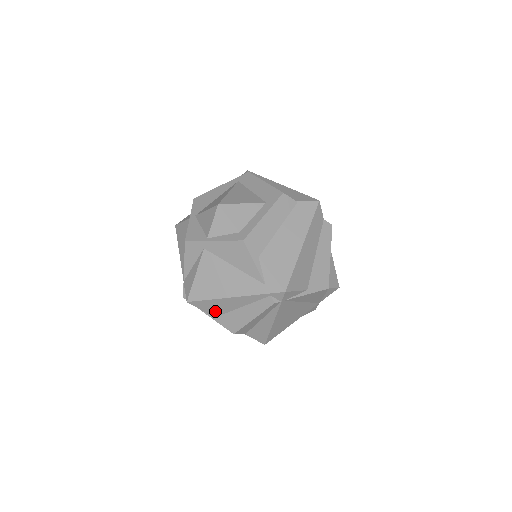
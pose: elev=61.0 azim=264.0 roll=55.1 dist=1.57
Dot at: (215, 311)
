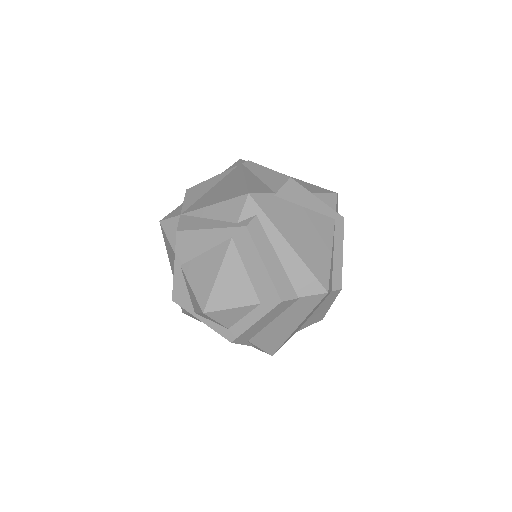
Dot at: occluded
